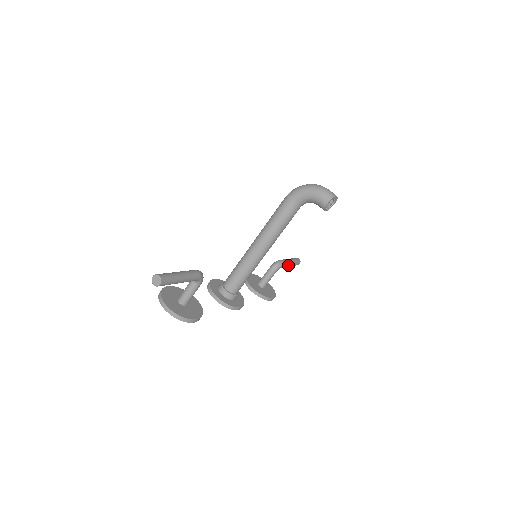
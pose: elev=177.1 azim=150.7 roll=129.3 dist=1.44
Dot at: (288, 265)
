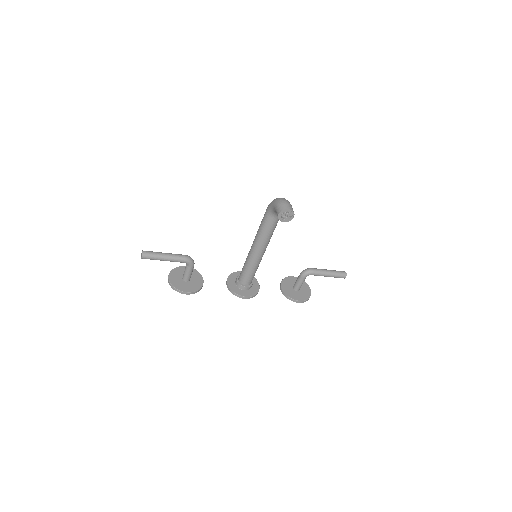
Dot at: (322, 275)
